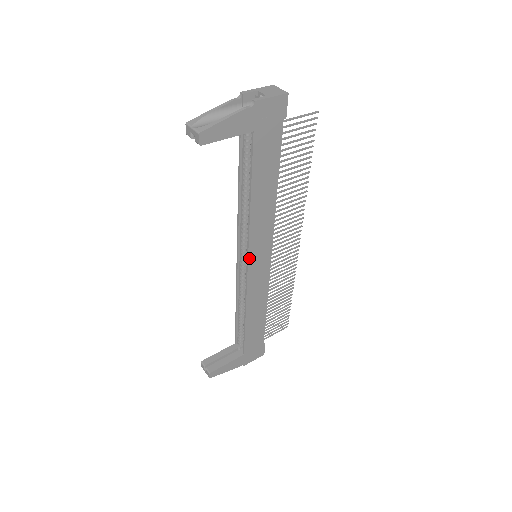
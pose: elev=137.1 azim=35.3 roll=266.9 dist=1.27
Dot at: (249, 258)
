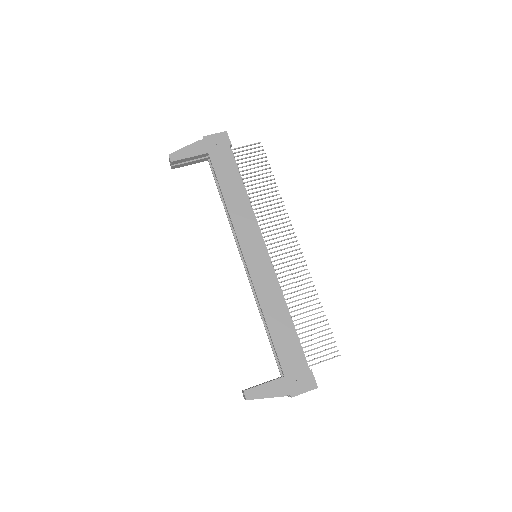
Dot at: (242, 249)
